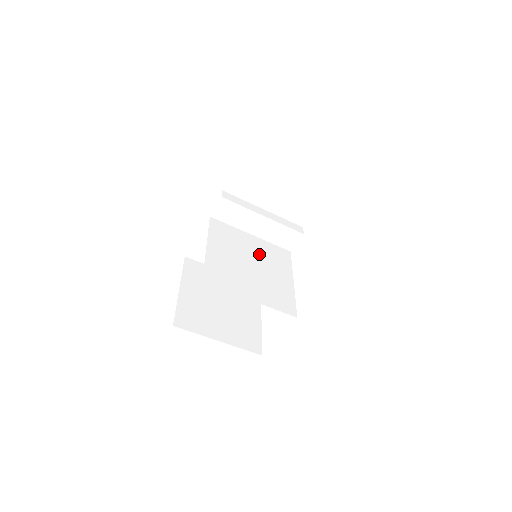
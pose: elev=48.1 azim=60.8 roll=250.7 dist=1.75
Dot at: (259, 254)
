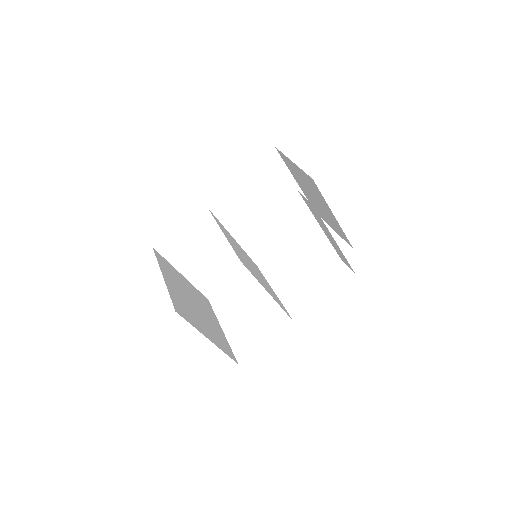
Dot at: occluded
